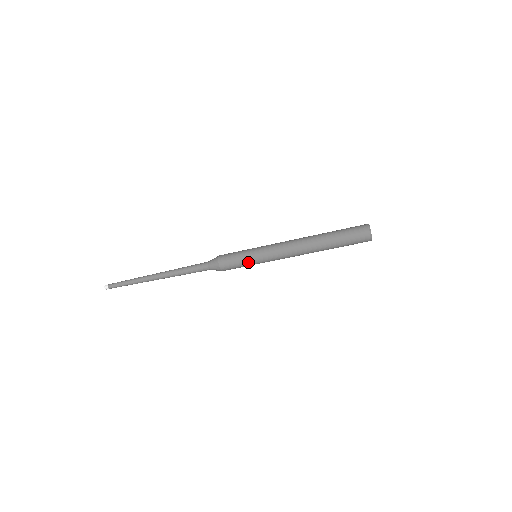
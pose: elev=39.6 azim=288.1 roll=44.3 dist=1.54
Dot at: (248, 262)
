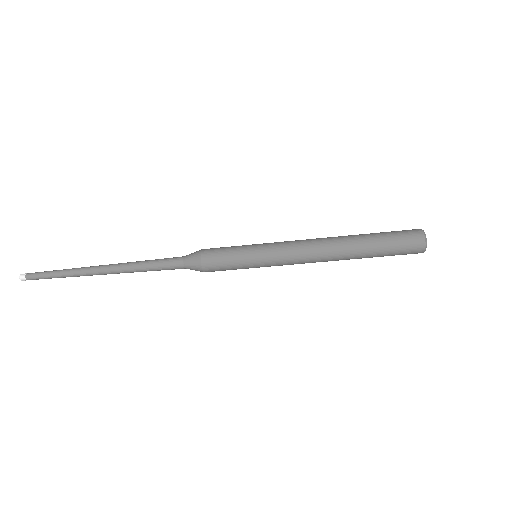
Dot at: (244, 262)
